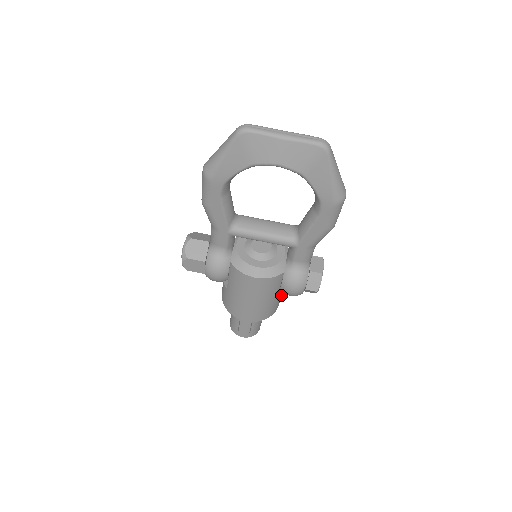
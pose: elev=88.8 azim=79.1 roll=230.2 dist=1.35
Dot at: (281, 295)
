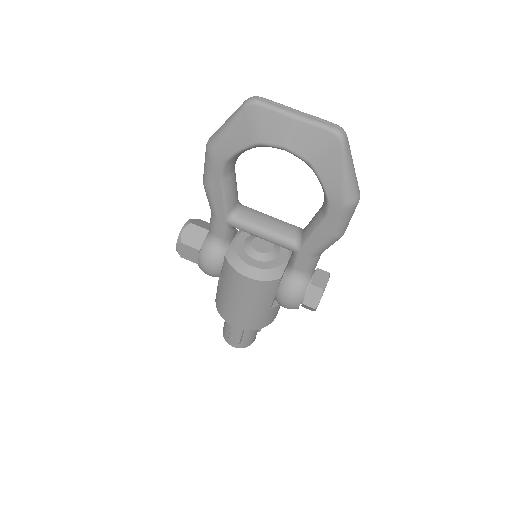
Dot at: (278, 306)
